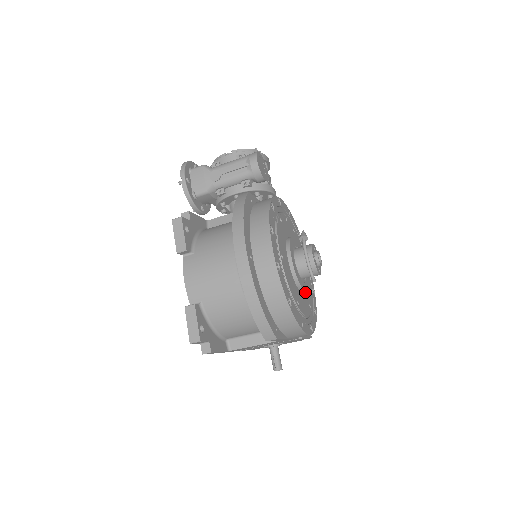
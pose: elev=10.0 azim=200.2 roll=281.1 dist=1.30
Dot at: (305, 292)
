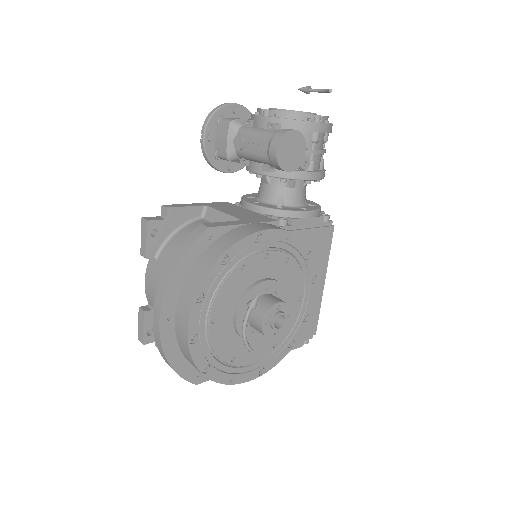
Dot at: occluded
